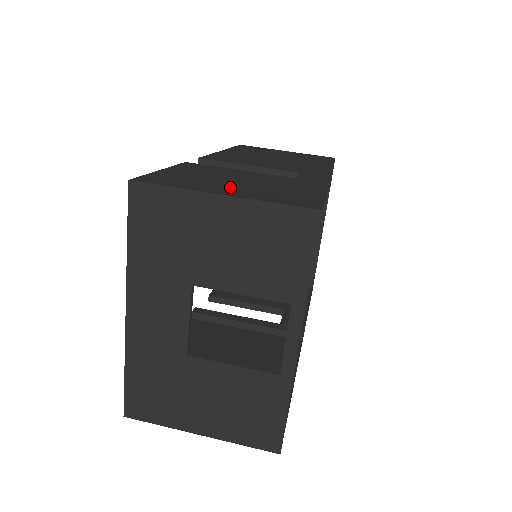
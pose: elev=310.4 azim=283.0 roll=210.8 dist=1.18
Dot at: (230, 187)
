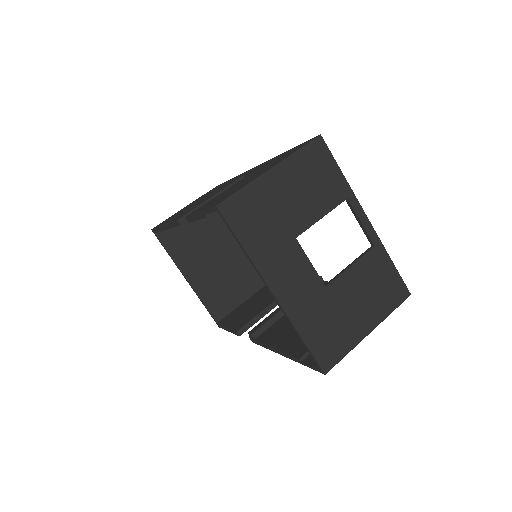
Dot at: (258, 174)
